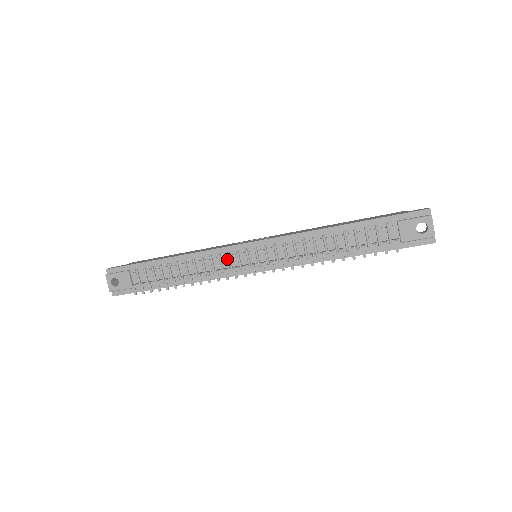
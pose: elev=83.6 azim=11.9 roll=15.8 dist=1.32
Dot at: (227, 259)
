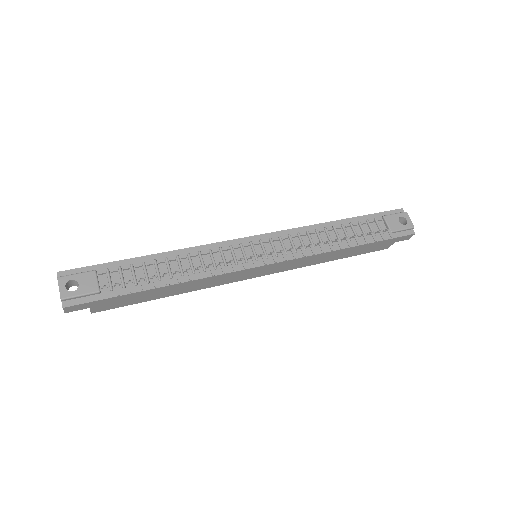
Dot at: (229, 253)
